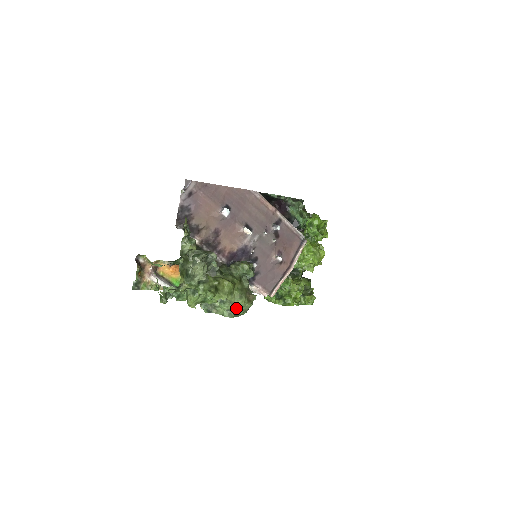
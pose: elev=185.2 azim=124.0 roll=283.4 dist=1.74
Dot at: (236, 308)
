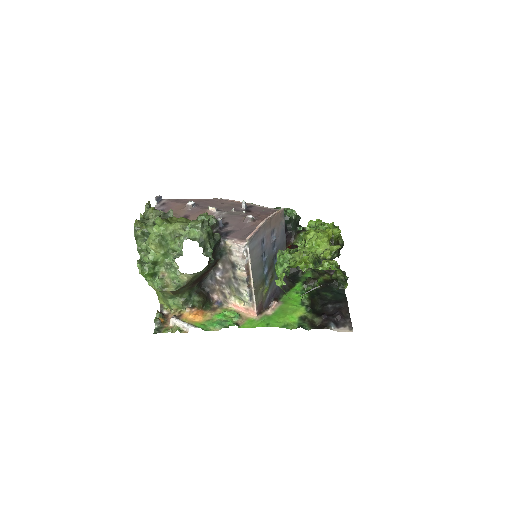
Dot at: (190, 231)
